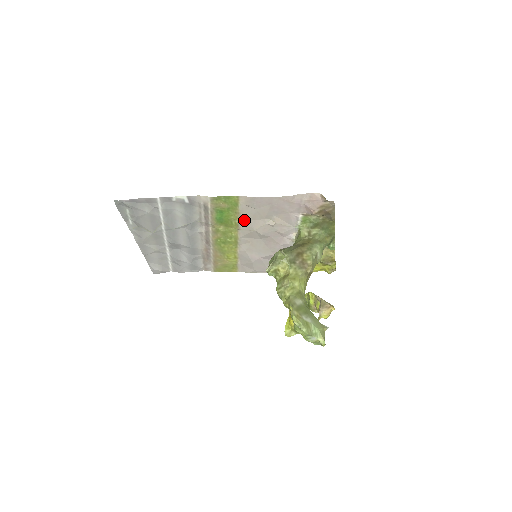
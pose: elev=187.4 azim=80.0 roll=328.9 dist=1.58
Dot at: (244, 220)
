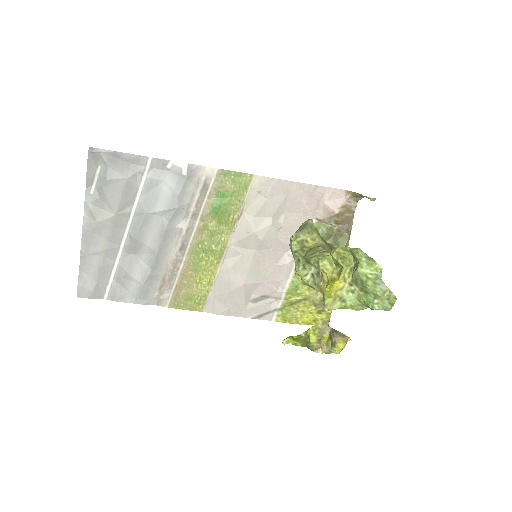
Dot at: (245, 215)
